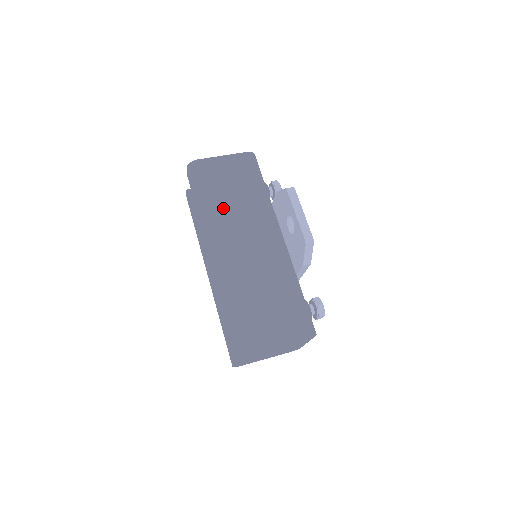
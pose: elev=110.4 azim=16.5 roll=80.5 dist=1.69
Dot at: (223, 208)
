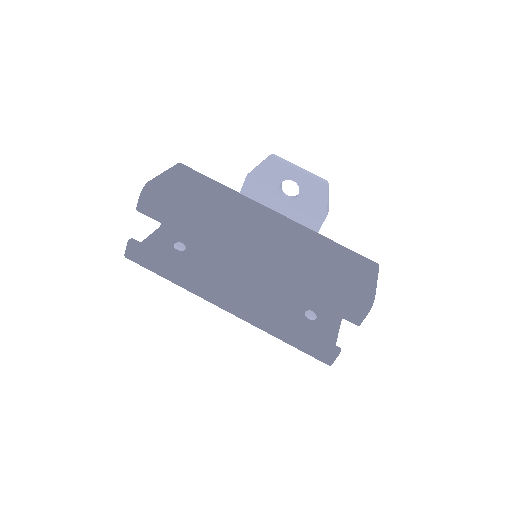
Dot at: (219, 210)
